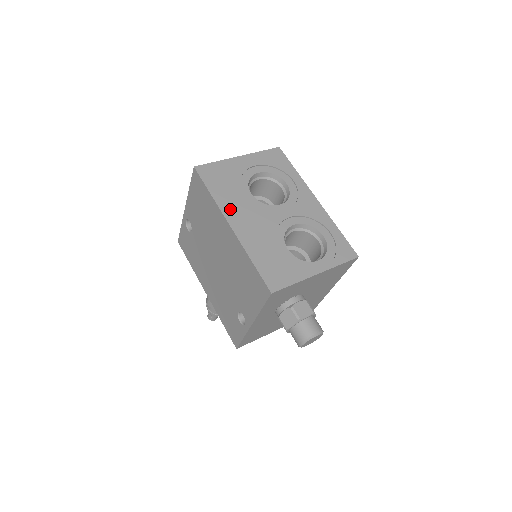
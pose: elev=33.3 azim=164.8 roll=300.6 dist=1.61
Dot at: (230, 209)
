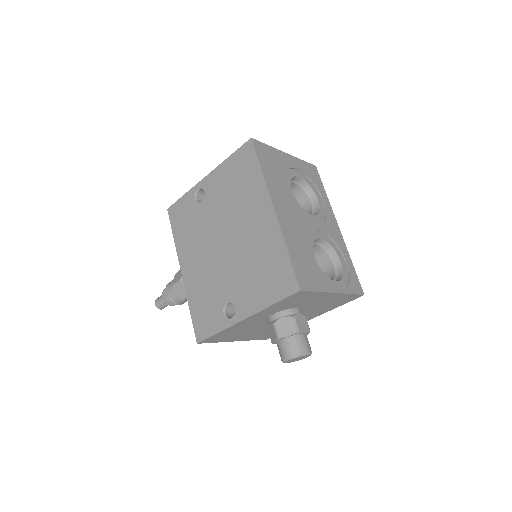
Dot at: (276, 194)
